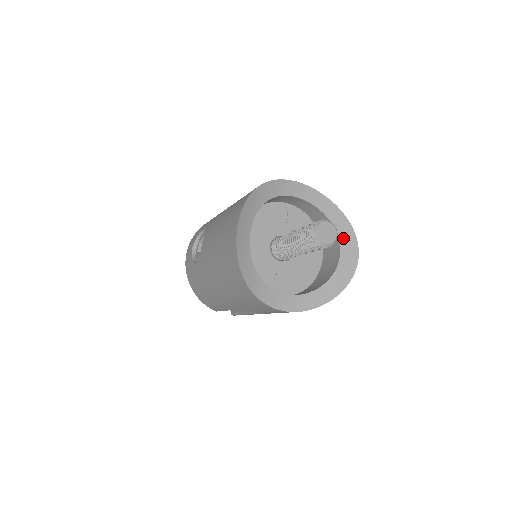
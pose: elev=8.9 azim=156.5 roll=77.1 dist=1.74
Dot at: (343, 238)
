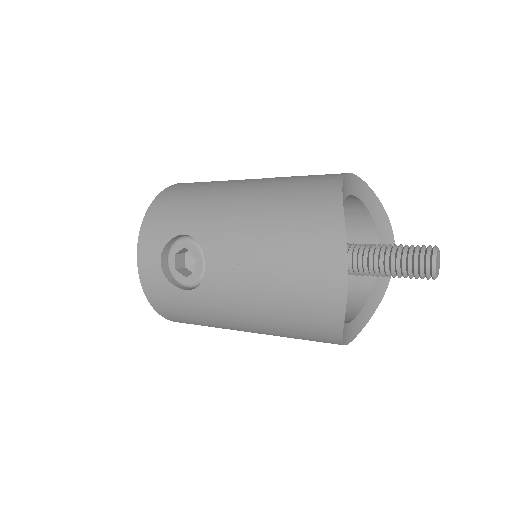
Dot at: (381, 229)
